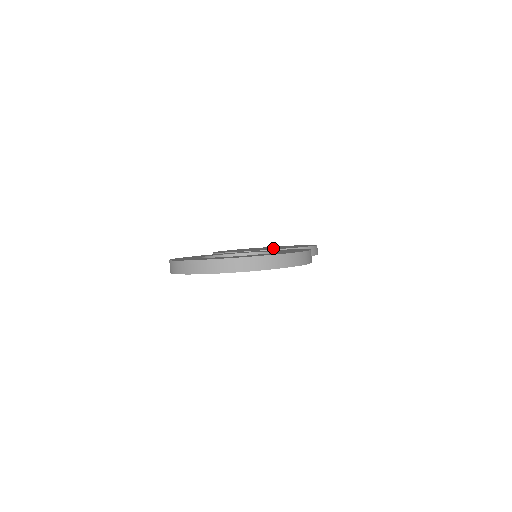
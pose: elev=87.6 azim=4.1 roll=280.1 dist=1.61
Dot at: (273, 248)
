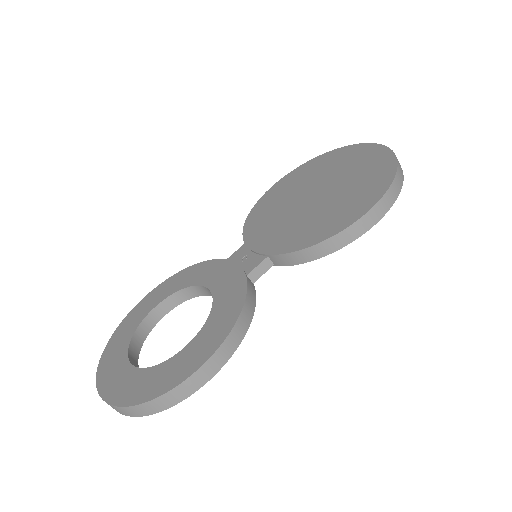
Dot at: (302, 216)
